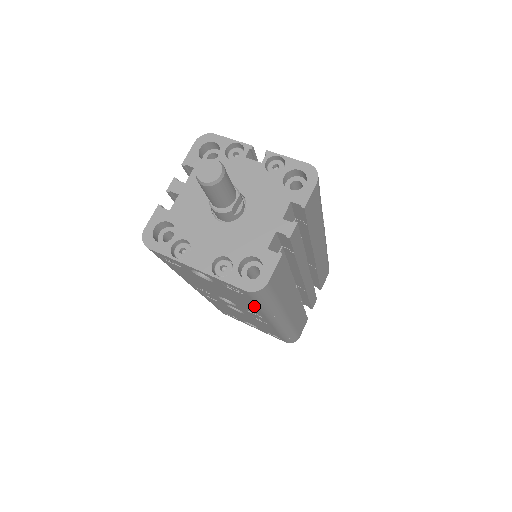
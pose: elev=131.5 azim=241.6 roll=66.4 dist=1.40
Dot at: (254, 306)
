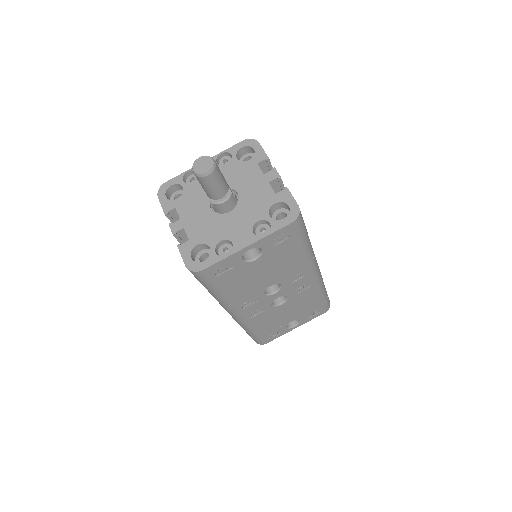
Dot at: (298, 254)
